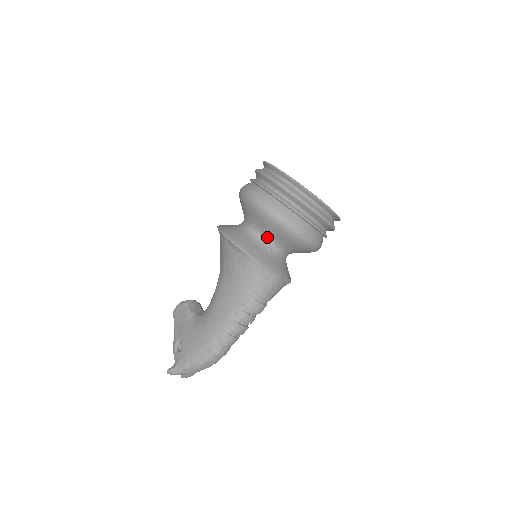
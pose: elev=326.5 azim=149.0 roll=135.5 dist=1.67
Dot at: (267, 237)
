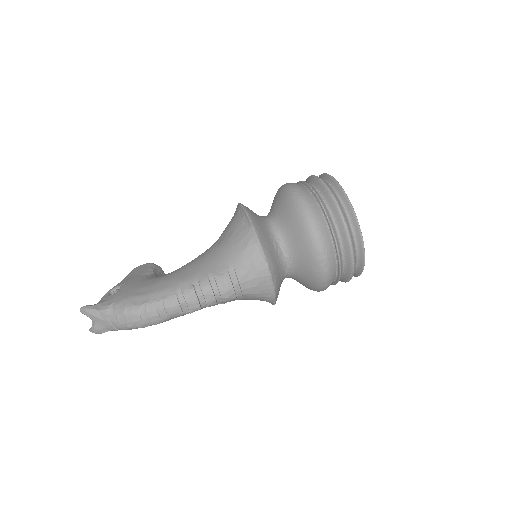
Dot at: (281, 231)
